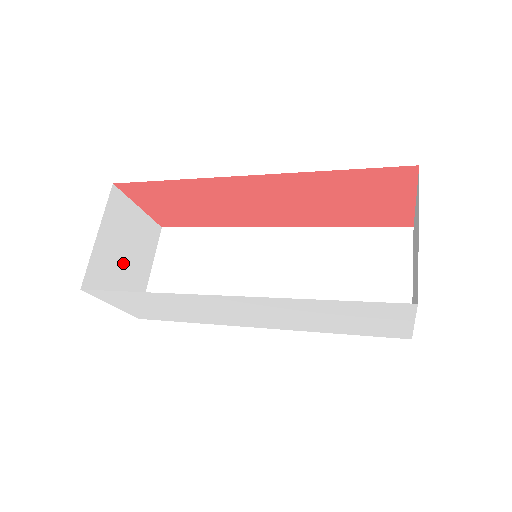
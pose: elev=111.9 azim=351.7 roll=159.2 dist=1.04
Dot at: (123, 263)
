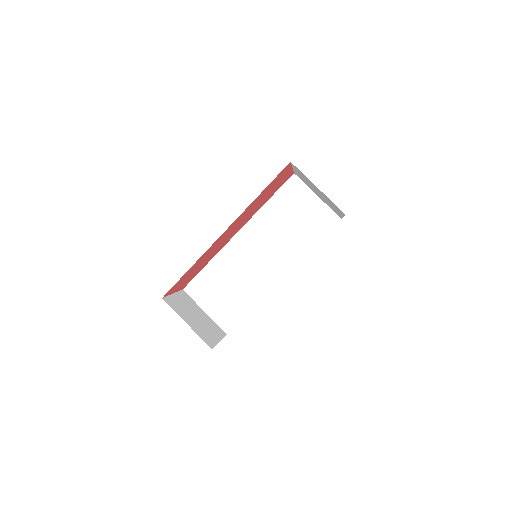
Dot at: (200, 322)
